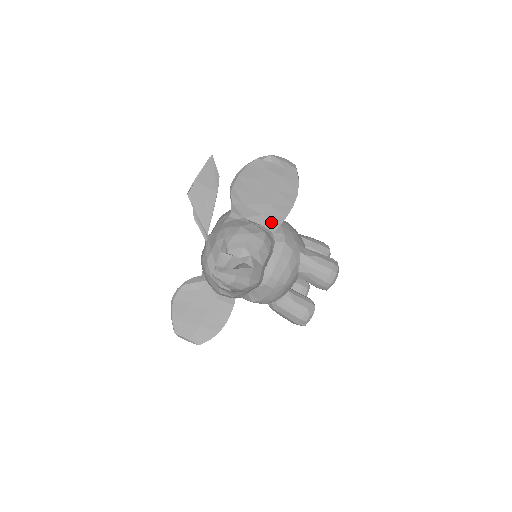
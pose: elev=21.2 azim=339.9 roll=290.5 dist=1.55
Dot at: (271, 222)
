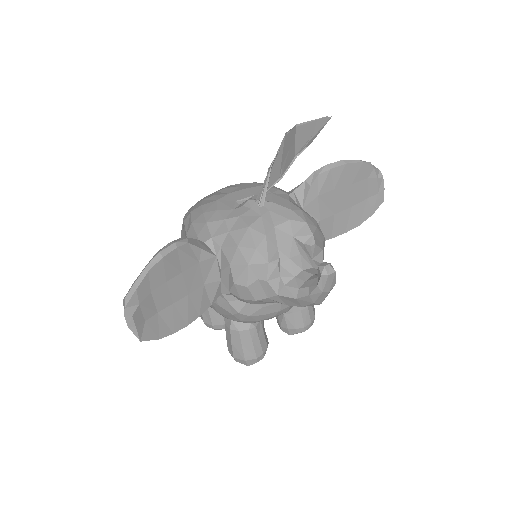
Dot at: occluded
